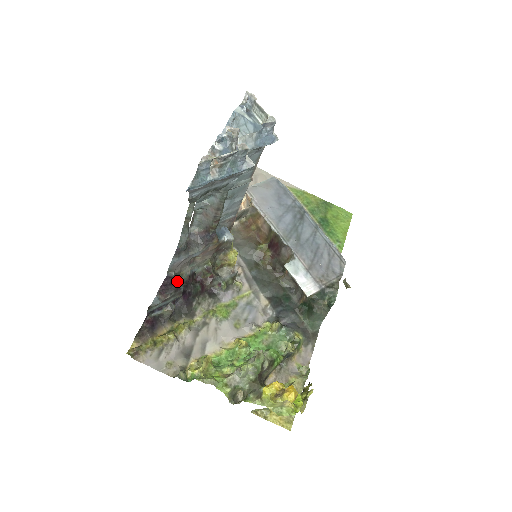
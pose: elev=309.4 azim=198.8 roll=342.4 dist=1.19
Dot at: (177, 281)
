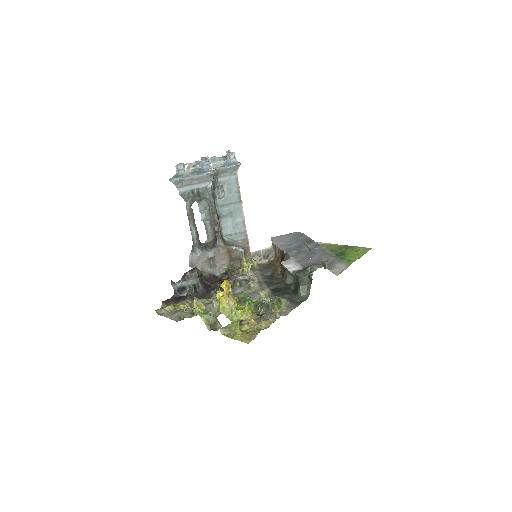
Dot at: (194, 268)
